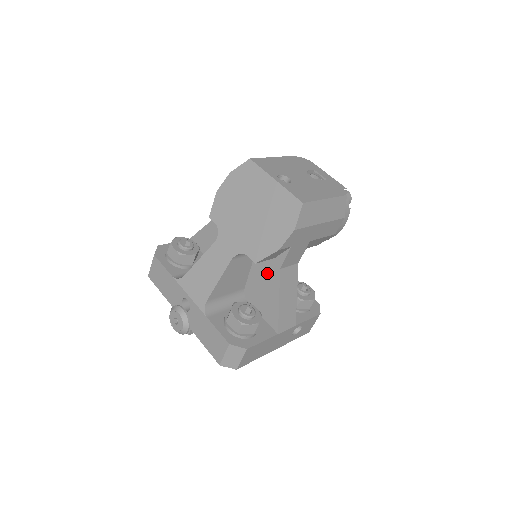
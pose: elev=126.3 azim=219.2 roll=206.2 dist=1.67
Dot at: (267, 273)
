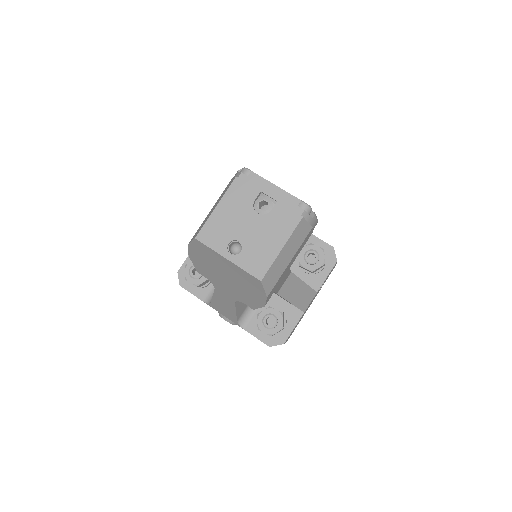
Dot at: occluded
